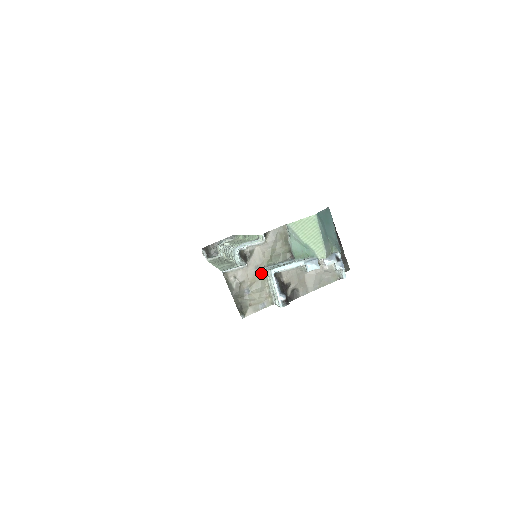
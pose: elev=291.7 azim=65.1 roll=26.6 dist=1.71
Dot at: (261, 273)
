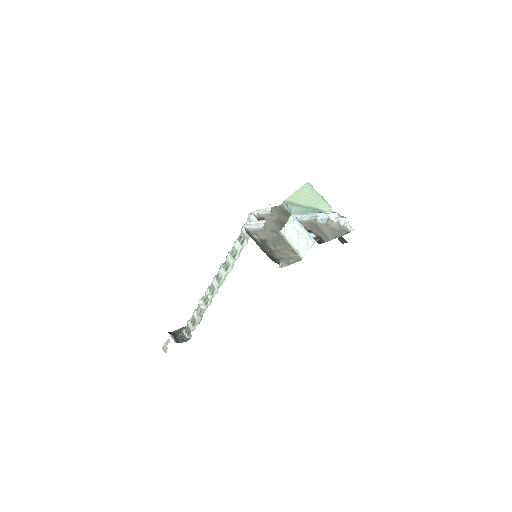
Dot at: (278, 235)
